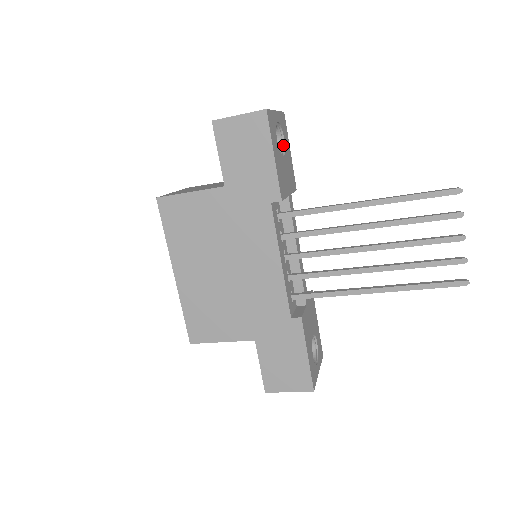
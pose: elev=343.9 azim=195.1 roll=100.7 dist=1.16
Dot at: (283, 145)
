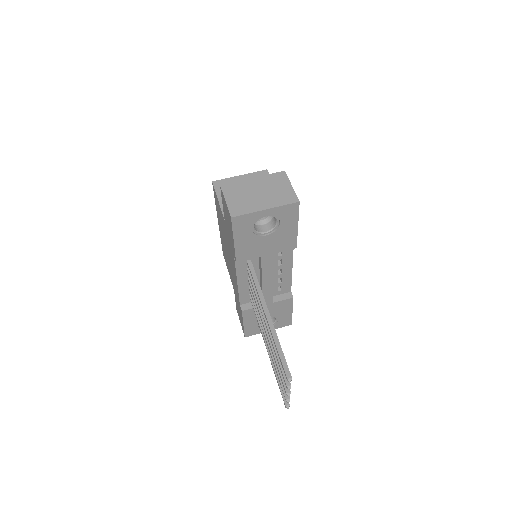
Dot at: (278, 225)
